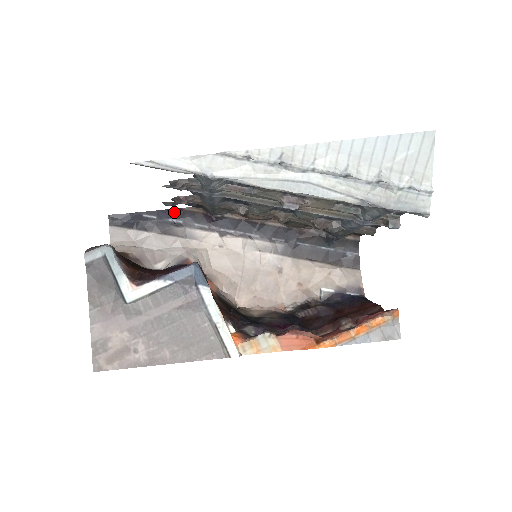
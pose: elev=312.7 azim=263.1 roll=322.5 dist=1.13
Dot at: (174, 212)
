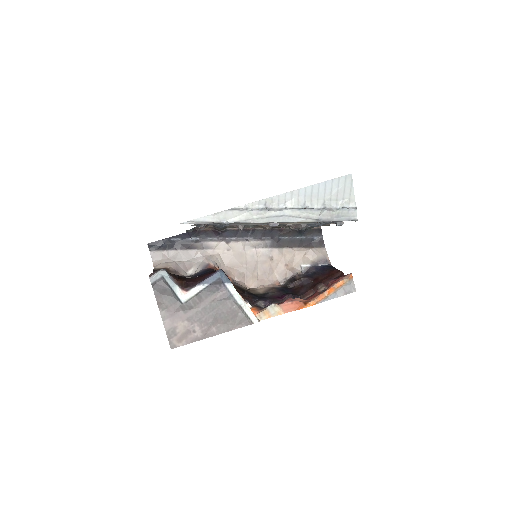
Dot at: (192, 233)
